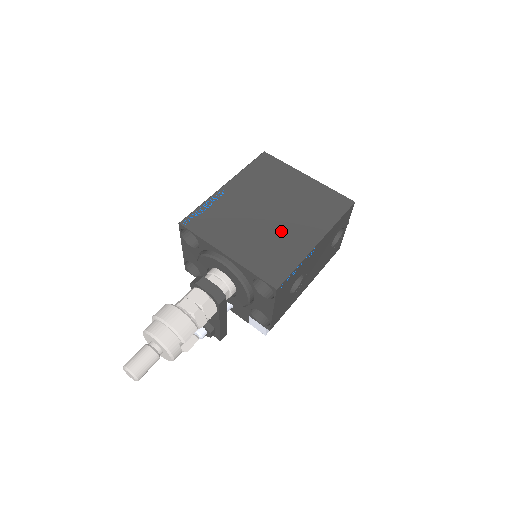
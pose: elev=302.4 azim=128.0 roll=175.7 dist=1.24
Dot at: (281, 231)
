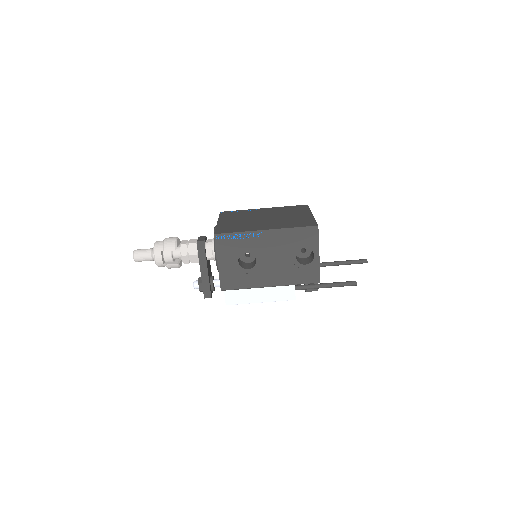
Dot at: (256, 223)
